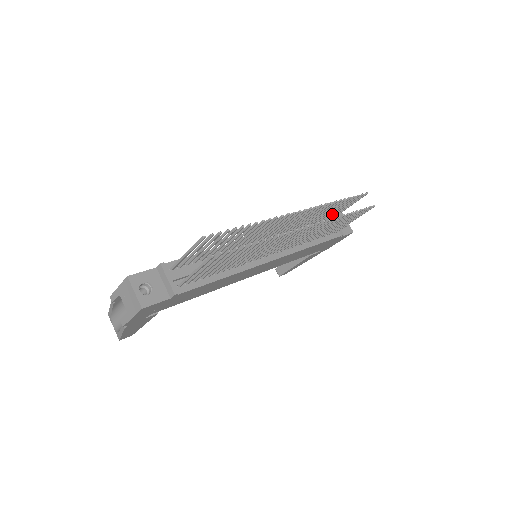
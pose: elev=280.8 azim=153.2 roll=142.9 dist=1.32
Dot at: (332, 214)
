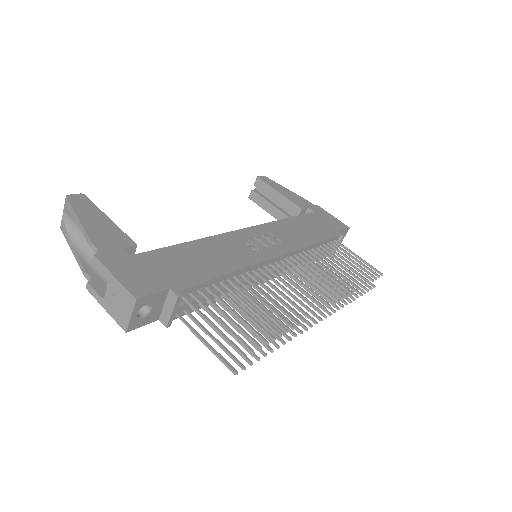
Dot at: (343, 255)
